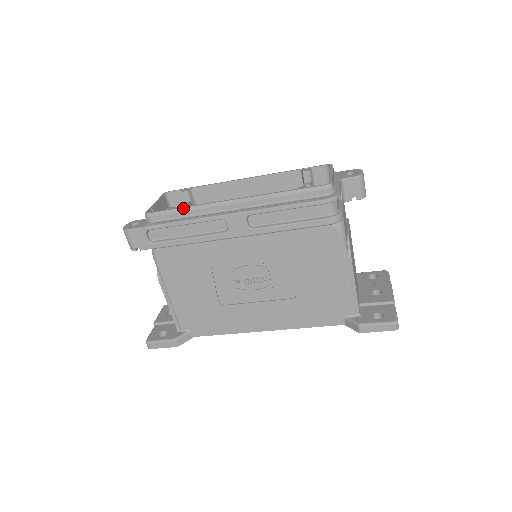
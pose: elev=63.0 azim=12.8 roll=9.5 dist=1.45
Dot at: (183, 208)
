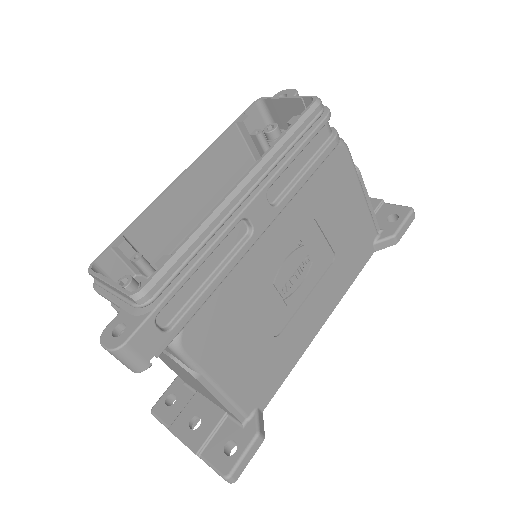
Dot at: (185, 242)
